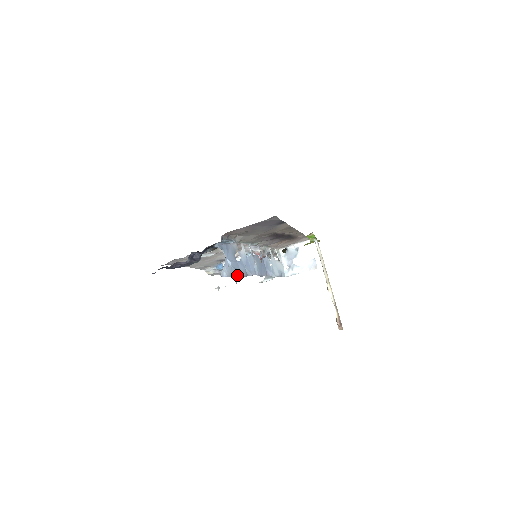
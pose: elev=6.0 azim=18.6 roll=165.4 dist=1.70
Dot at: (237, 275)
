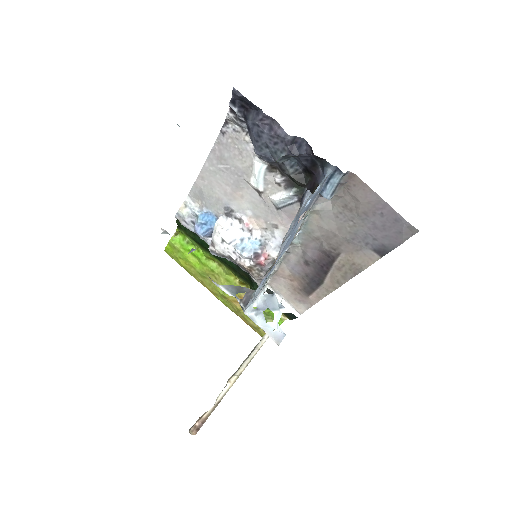
Dot at: (293, 223)
